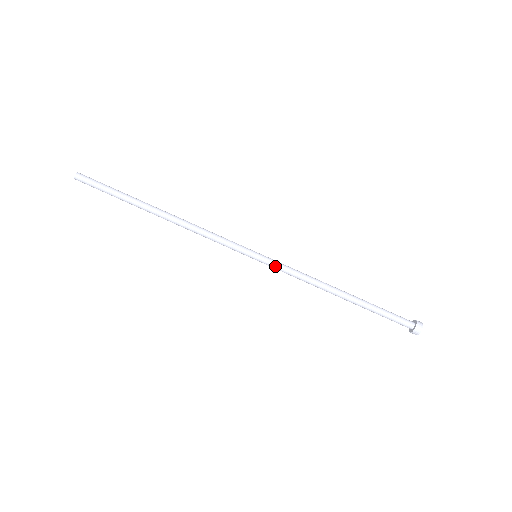
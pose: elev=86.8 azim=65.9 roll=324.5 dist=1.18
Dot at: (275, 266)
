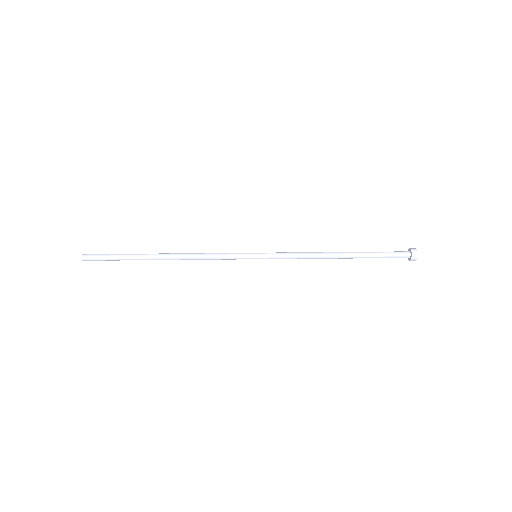
Dot at: (275, 255)
